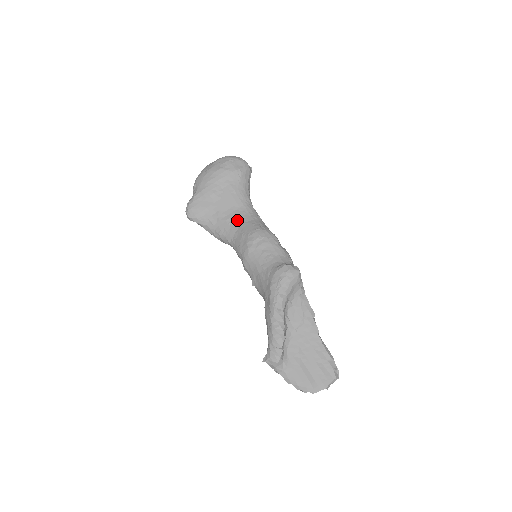
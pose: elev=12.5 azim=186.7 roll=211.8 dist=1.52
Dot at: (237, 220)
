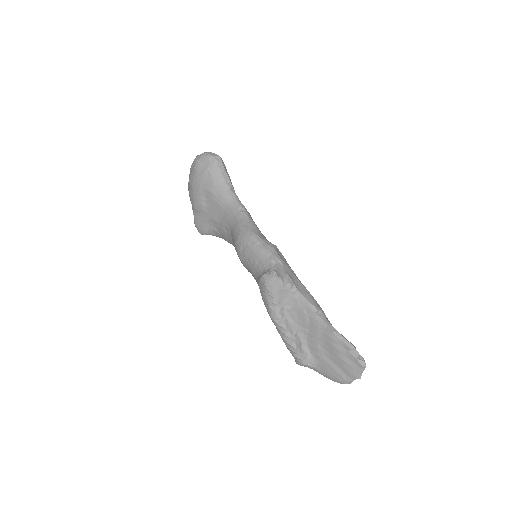
Dot at: (228, 225)
